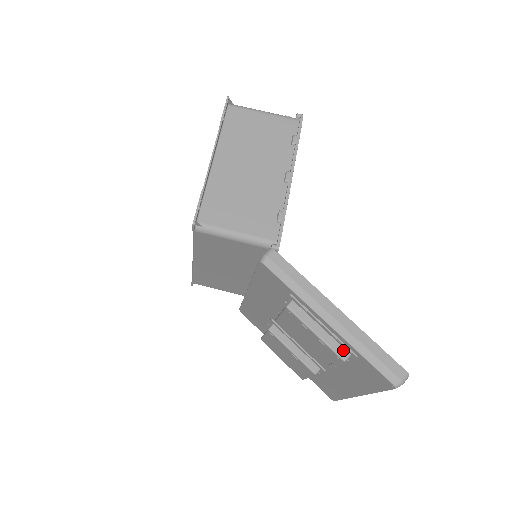
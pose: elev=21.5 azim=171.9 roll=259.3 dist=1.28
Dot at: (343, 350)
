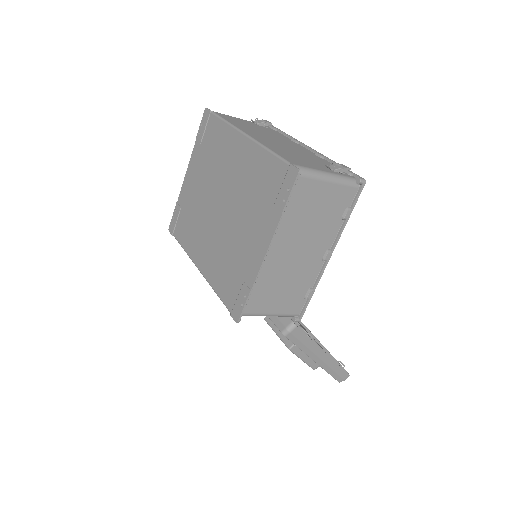
Dot at: (316, 365)
